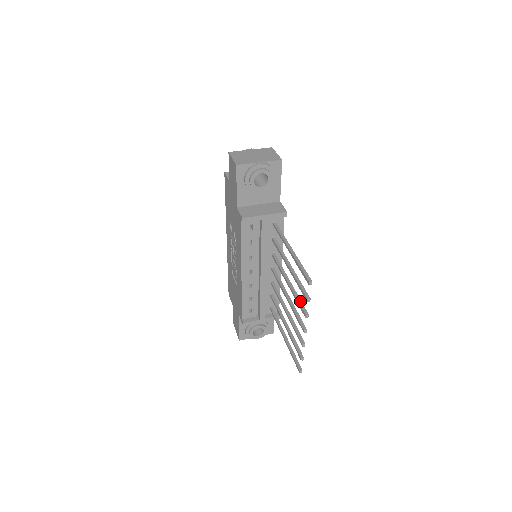
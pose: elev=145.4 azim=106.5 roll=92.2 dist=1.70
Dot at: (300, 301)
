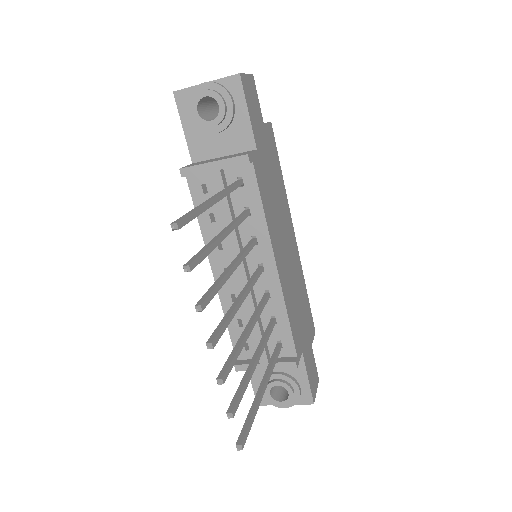
Dot at: (212, 288)
